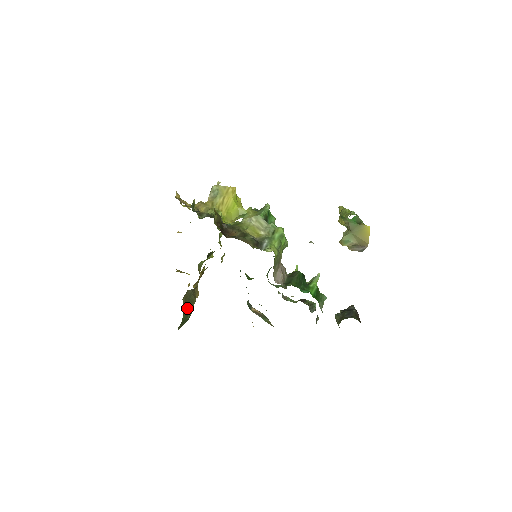
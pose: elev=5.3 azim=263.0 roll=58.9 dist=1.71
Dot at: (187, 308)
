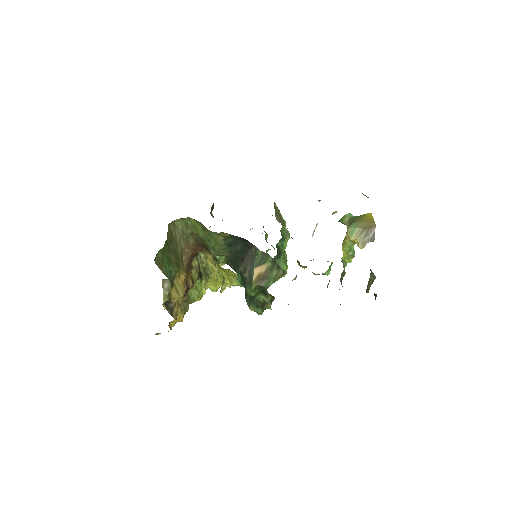
Dot at: (171, 253)
